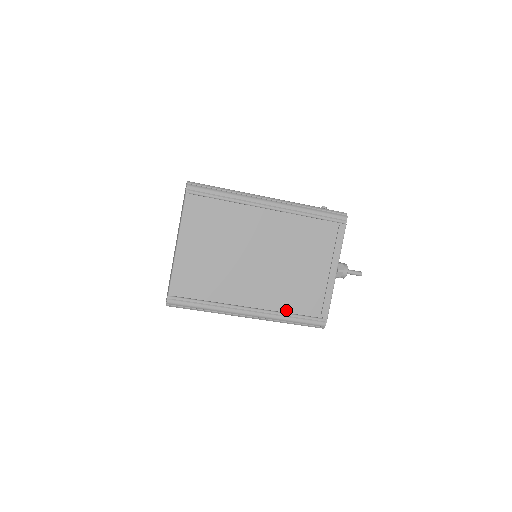
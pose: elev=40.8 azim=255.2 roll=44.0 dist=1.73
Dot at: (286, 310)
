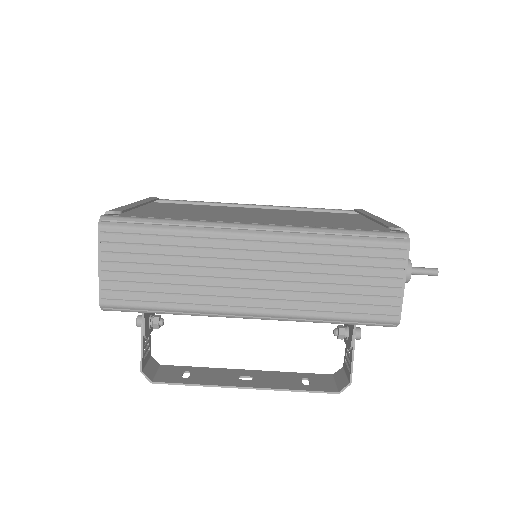
Dot at: occluded
